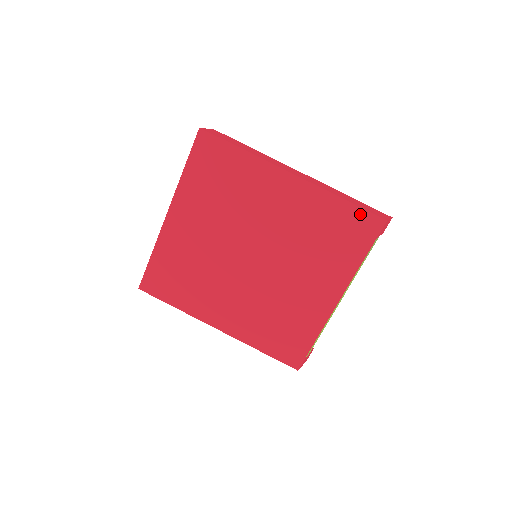
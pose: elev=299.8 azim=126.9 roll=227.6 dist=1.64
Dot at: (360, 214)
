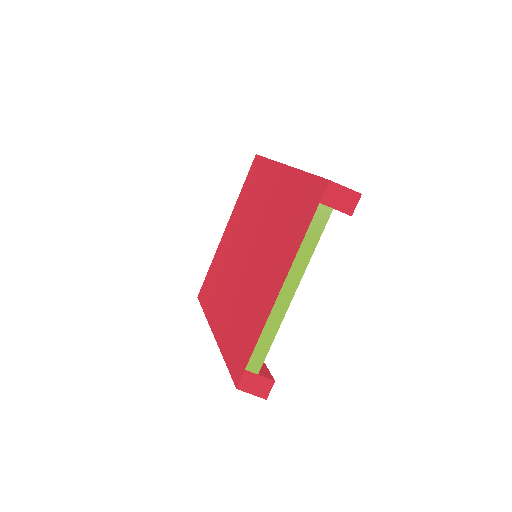
Dot at: (313, 182)
